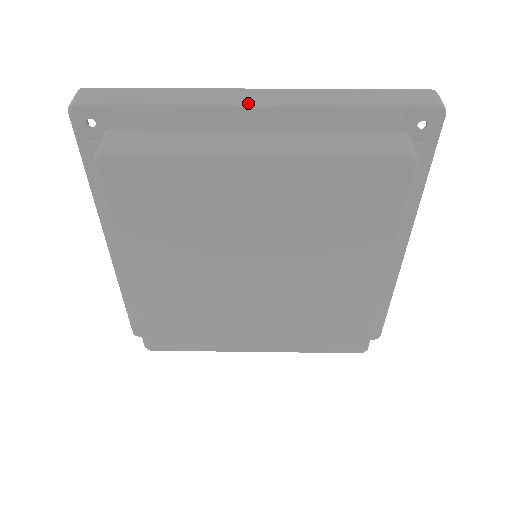
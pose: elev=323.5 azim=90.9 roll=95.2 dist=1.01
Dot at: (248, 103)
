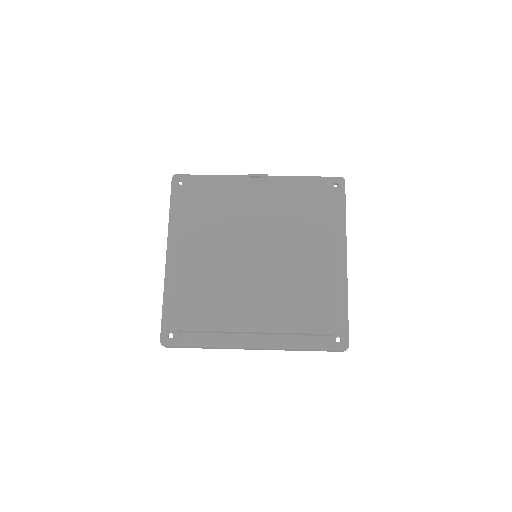
Dot at: (255, 175)
